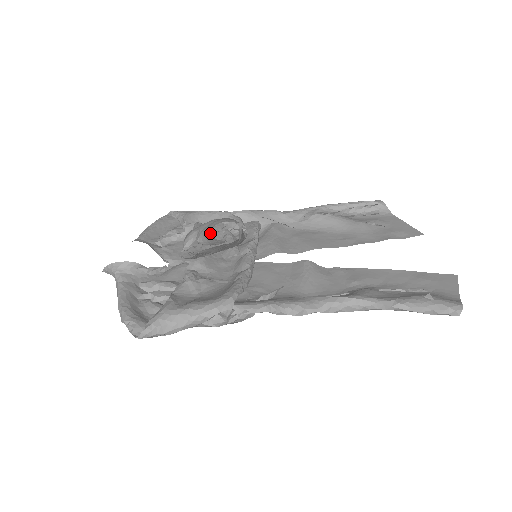
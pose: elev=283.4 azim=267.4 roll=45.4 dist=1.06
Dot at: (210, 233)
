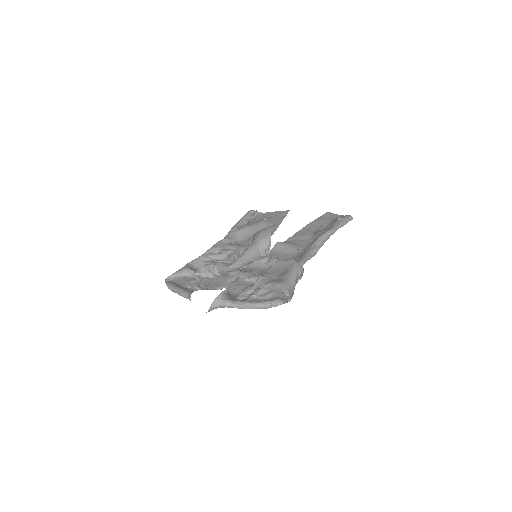
Dot at: occluded
